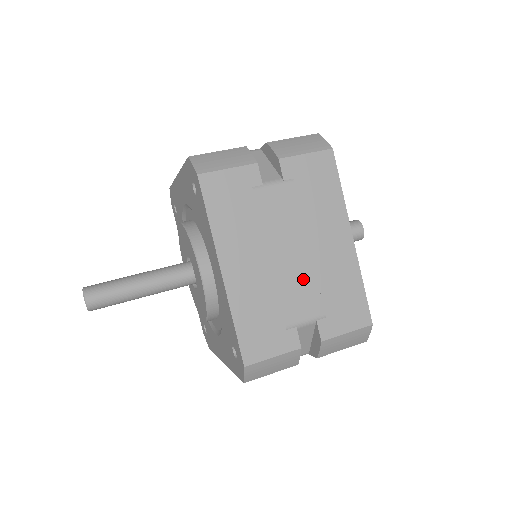
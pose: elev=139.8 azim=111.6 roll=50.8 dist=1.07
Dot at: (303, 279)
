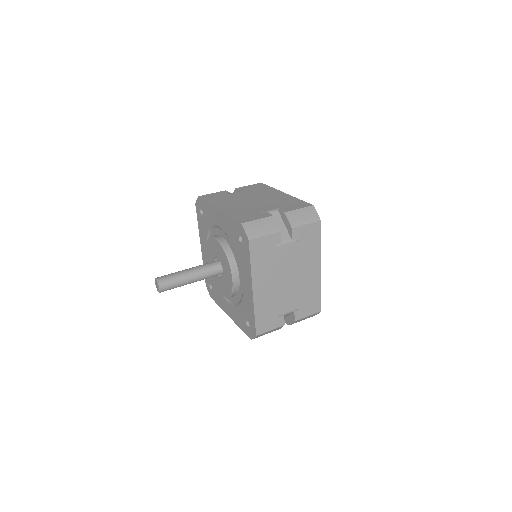
Dot at: (292, 291)
